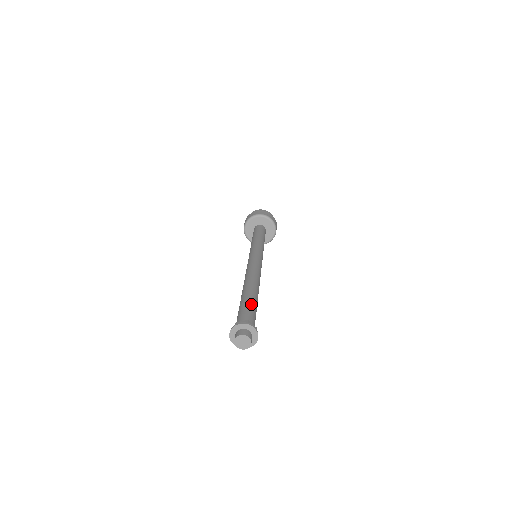
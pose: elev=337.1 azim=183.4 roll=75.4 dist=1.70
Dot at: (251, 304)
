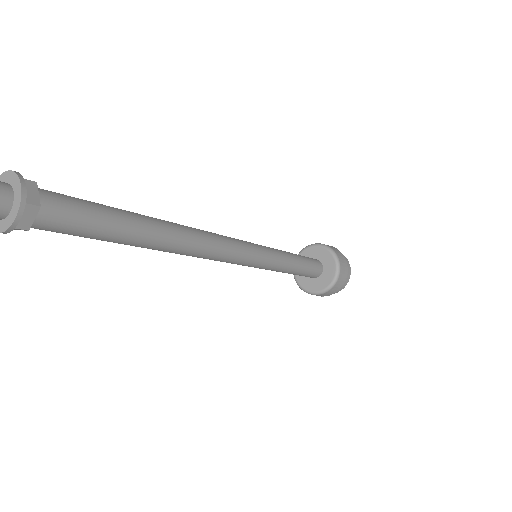
Dot at: (105, 207)
